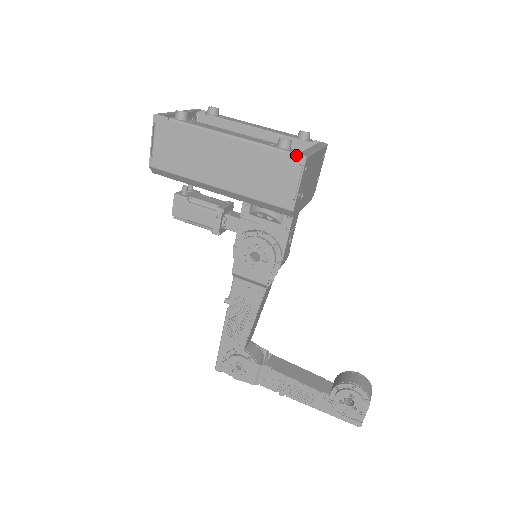
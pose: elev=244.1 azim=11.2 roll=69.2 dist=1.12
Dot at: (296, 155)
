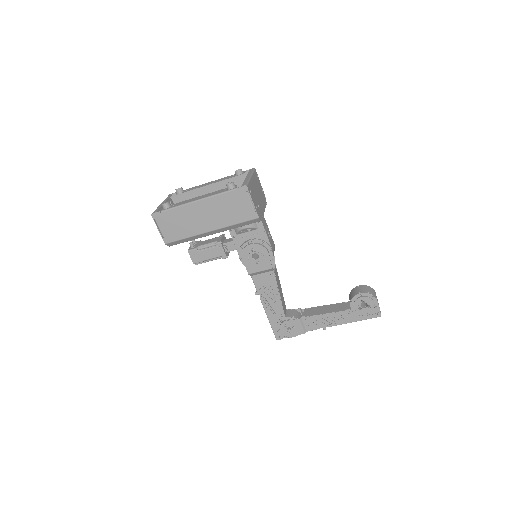
Dot at: (241, 188)
